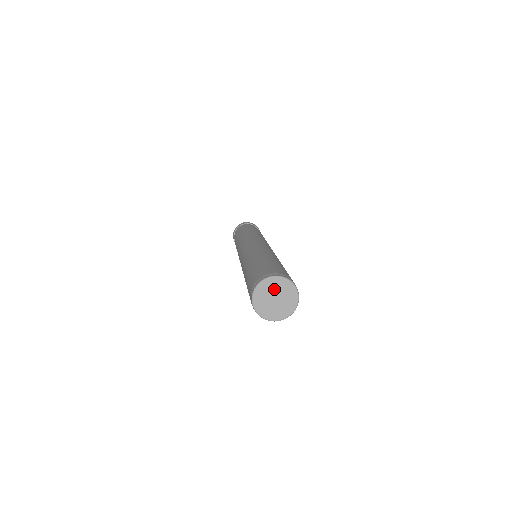
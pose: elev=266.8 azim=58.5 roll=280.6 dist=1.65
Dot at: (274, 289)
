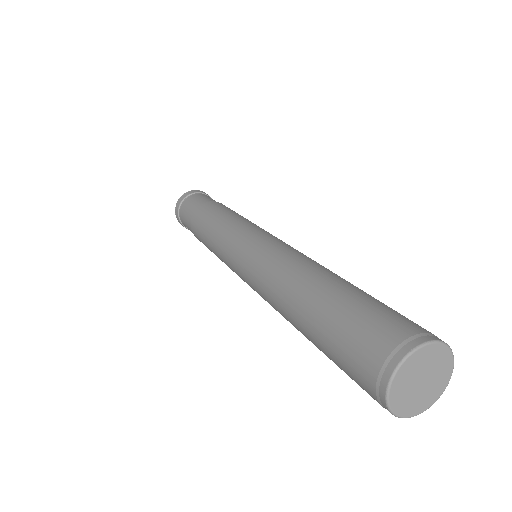
Dot at: (427, 364)
